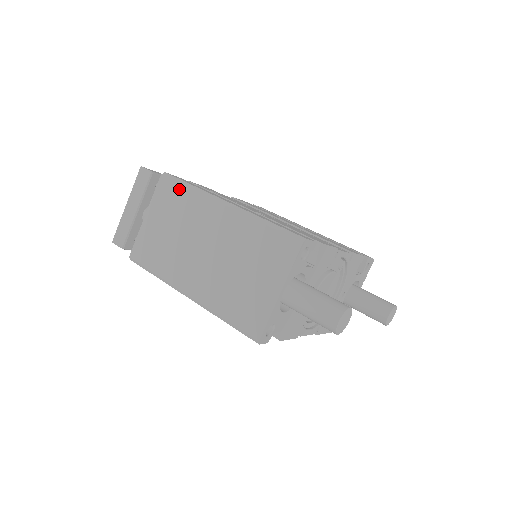
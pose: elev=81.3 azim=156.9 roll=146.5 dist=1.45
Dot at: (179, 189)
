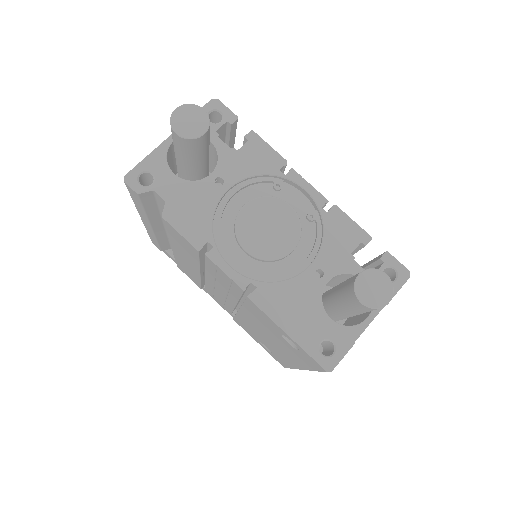
Dot at: occluded
